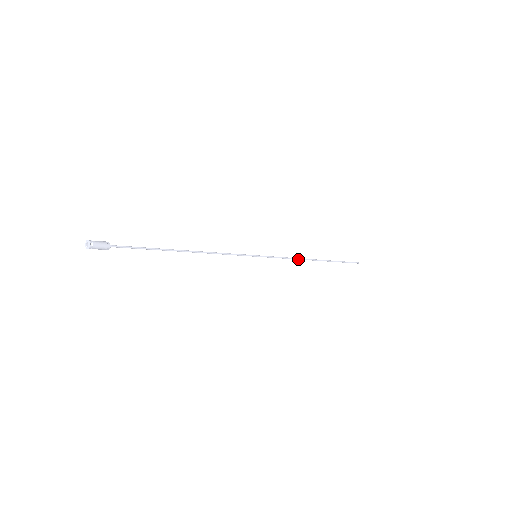
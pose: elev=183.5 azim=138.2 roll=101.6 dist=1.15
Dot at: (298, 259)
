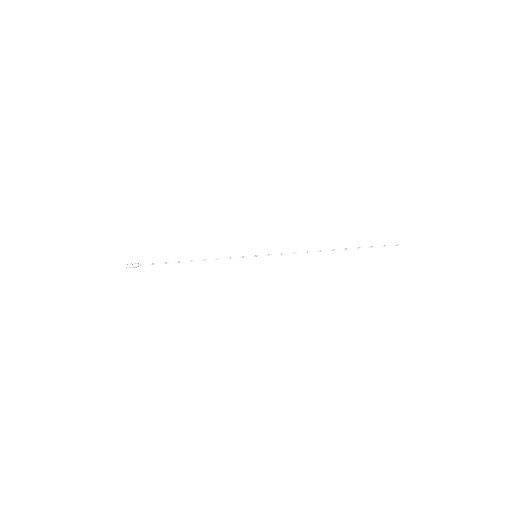
Dot at: (306, 252)
